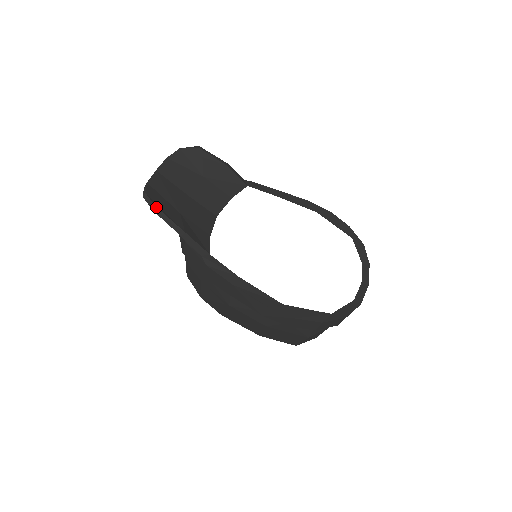
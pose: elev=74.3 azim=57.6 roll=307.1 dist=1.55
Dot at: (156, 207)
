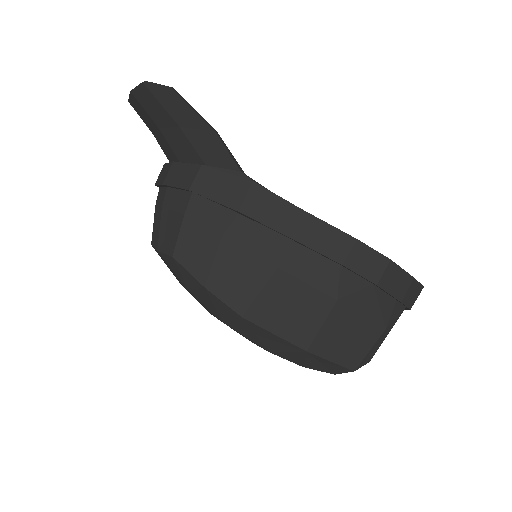
Dot at: (174, 89)
